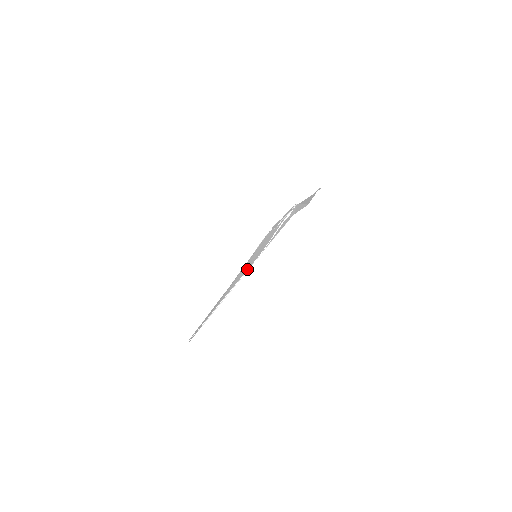
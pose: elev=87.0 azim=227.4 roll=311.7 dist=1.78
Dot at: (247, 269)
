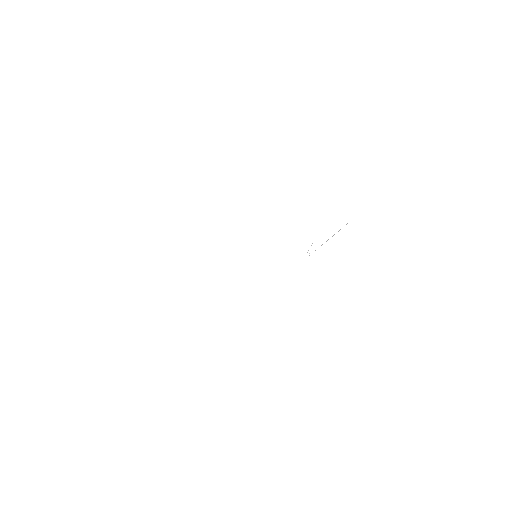
Dot at: occluded
